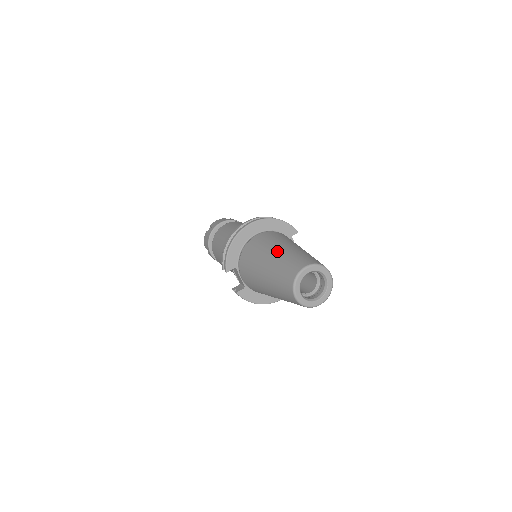
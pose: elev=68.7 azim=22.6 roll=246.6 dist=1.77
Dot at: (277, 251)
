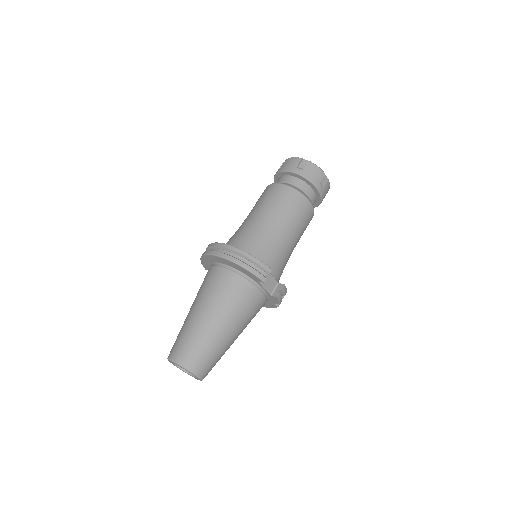
Dot at: (193, 313)
